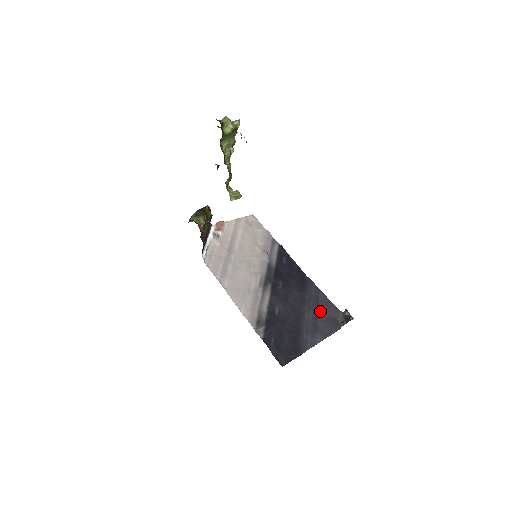
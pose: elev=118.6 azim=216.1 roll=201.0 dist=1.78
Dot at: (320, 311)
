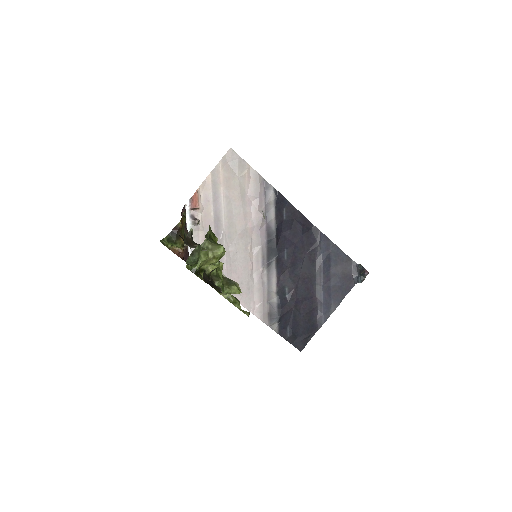
Dot at: (332, 271)
